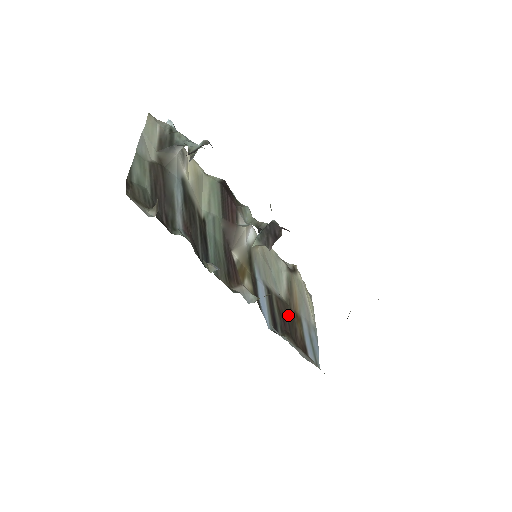
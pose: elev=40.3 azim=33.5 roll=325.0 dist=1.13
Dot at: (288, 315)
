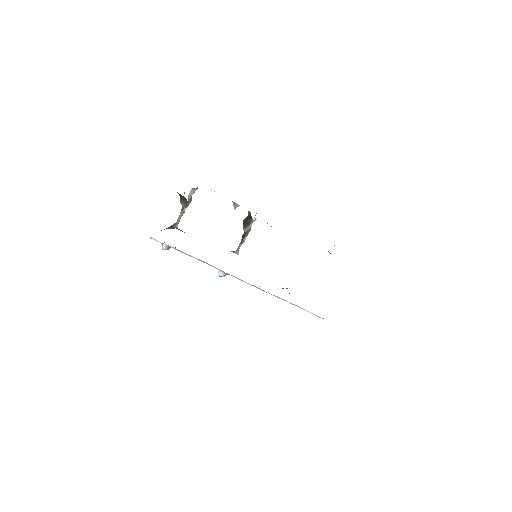
Dot at: occluded
